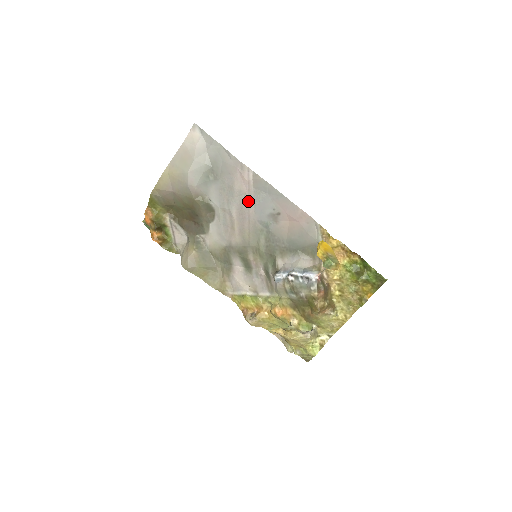
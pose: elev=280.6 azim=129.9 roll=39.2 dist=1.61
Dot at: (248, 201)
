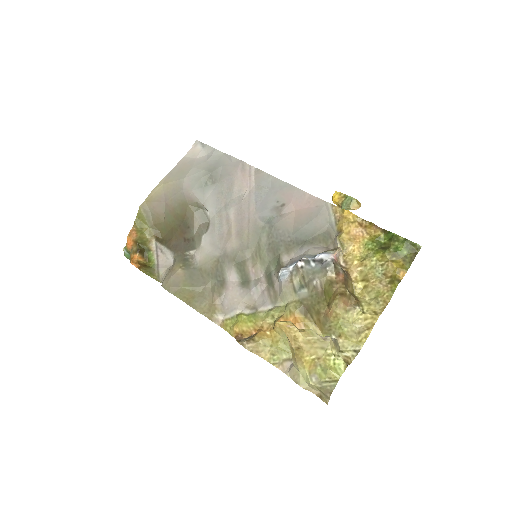
Dot at: (248, 199)
